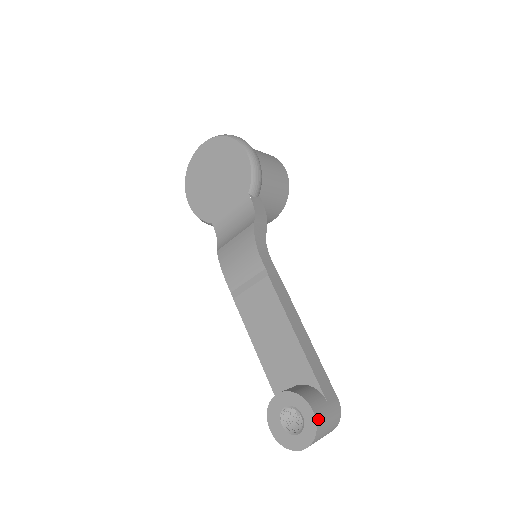
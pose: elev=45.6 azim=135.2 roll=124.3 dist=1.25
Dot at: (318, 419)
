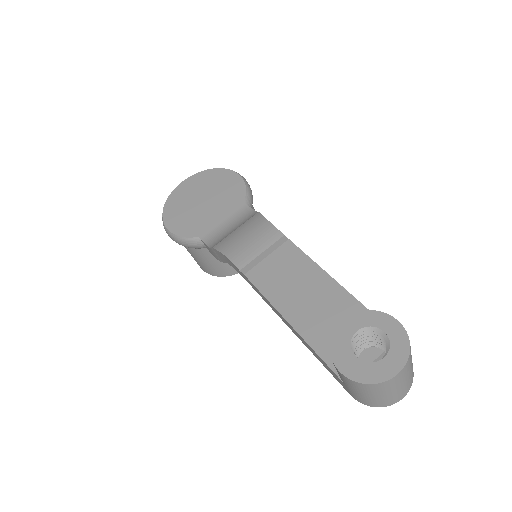
Dot at: (405, 332)
